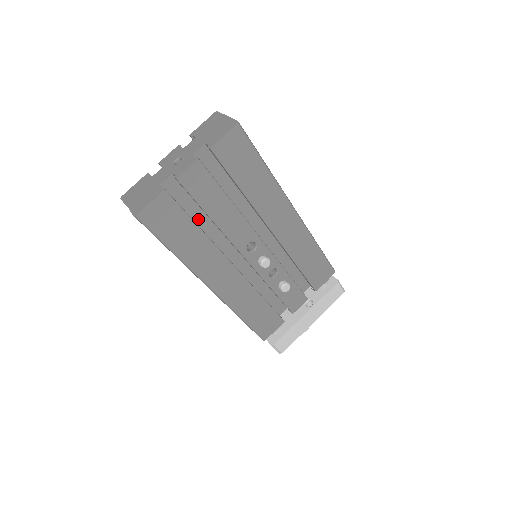
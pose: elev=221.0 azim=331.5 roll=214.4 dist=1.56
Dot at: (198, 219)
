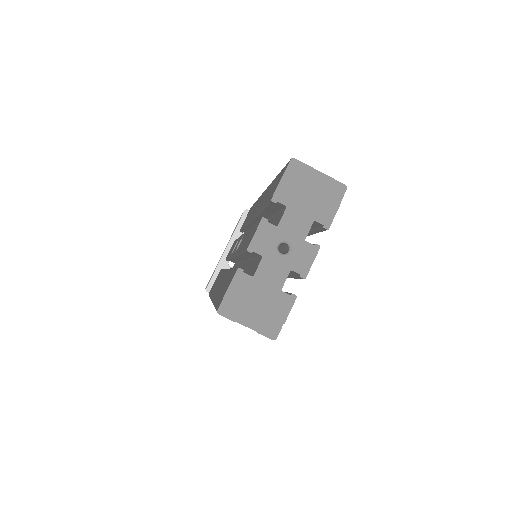
Dot at: occluded
